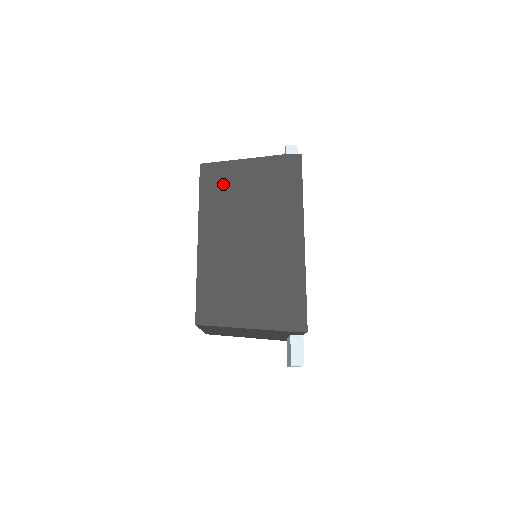
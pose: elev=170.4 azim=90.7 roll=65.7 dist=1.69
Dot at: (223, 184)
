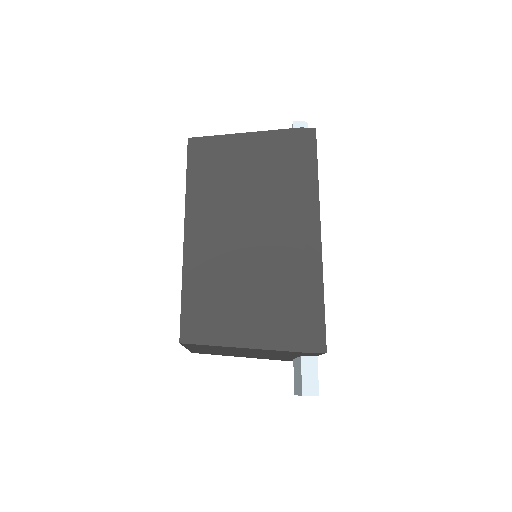
Dot at: (217, 163)
